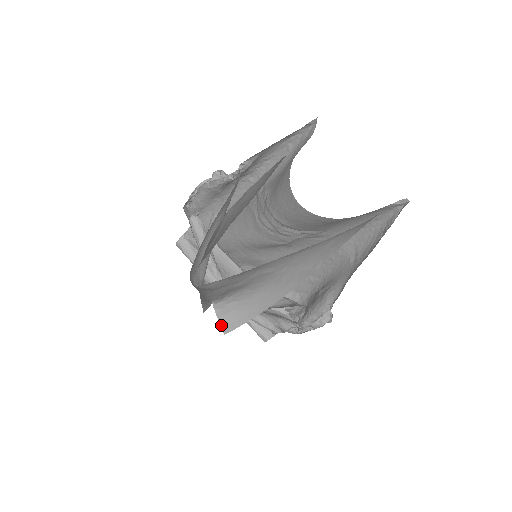
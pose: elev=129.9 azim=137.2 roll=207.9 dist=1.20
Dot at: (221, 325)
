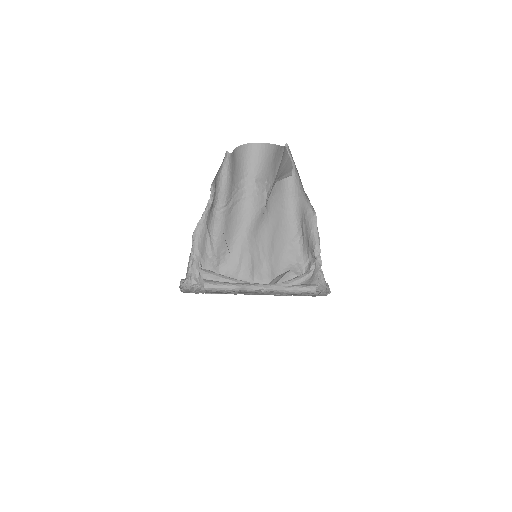
Dot at: occluded
